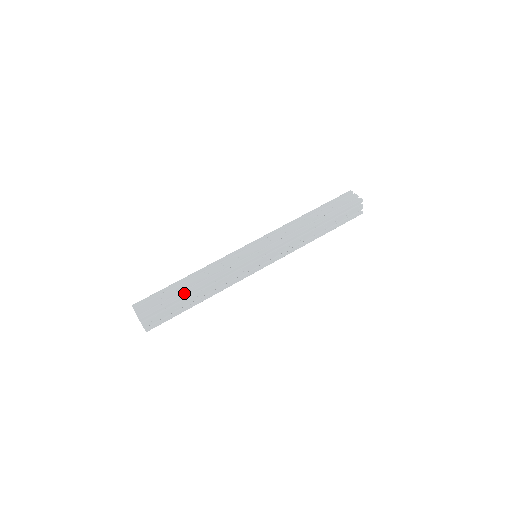
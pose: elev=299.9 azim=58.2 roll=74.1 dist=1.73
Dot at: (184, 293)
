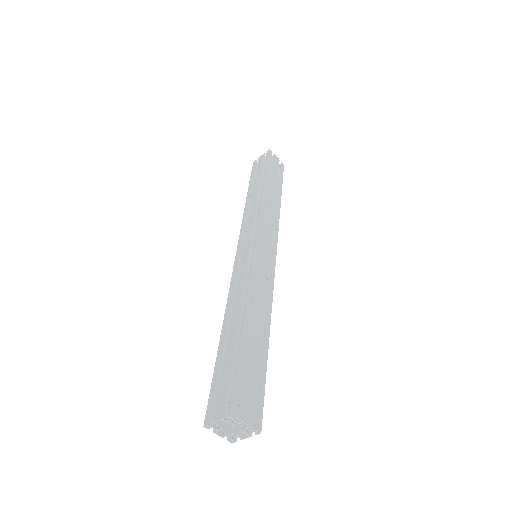
Dot at: (240, 337)
